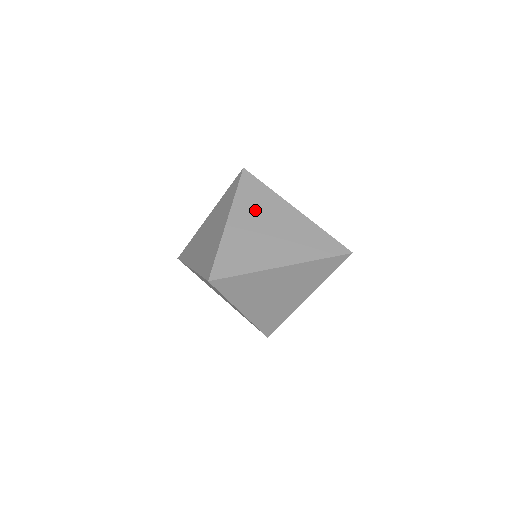
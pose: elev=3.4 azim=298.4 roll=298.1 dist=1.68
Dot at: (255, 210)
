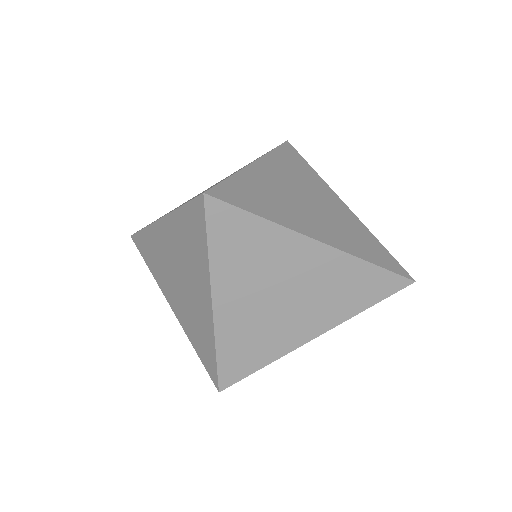
Dot at: (293, 175)
